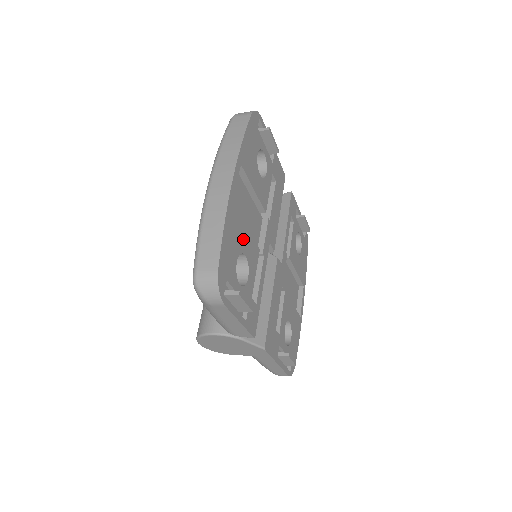
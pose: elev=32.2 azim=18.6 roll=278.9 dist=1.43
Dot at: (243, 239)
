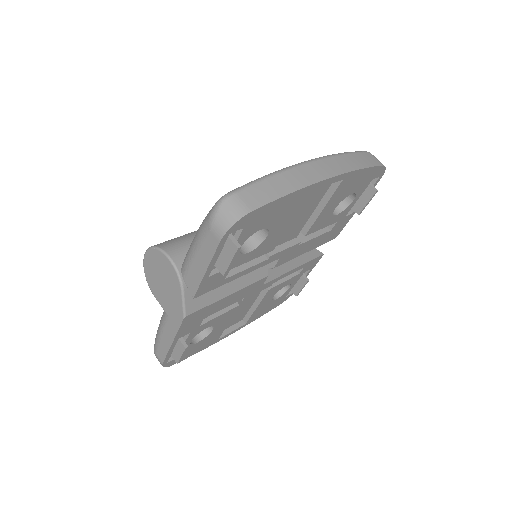
Dot at: (281, 224)
